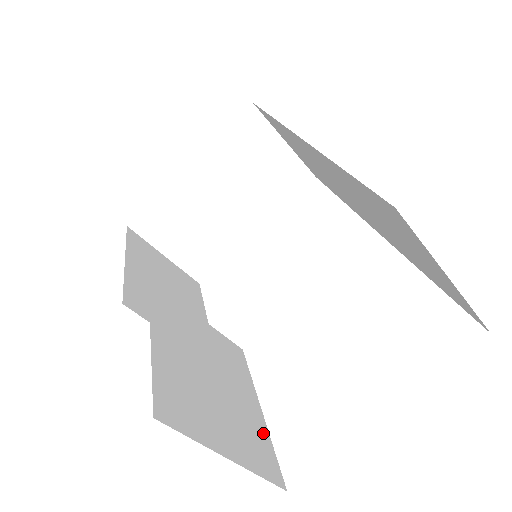
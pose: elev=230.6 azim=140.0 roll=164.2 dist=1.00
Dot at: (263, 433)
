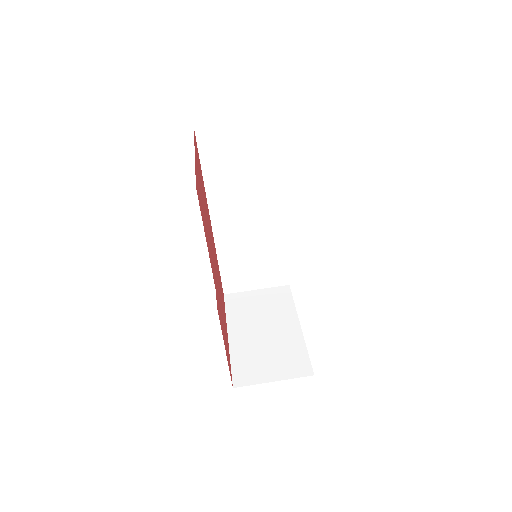
Dot at: occluded
